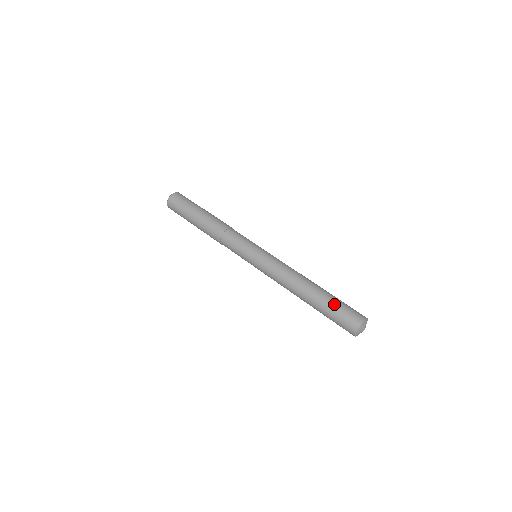
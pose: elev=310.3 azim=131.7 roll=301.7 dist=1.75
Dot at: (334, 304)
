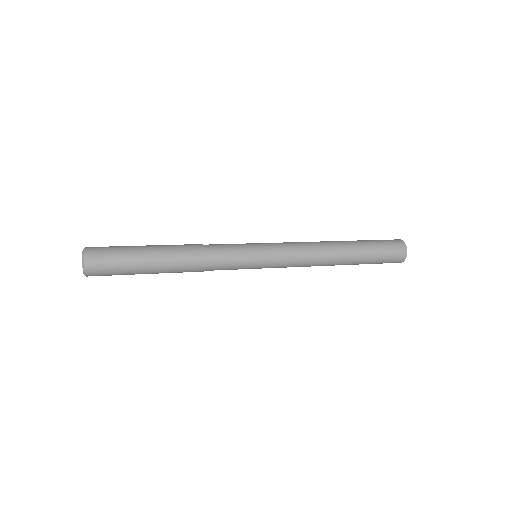
Dot at: (374, 249)
